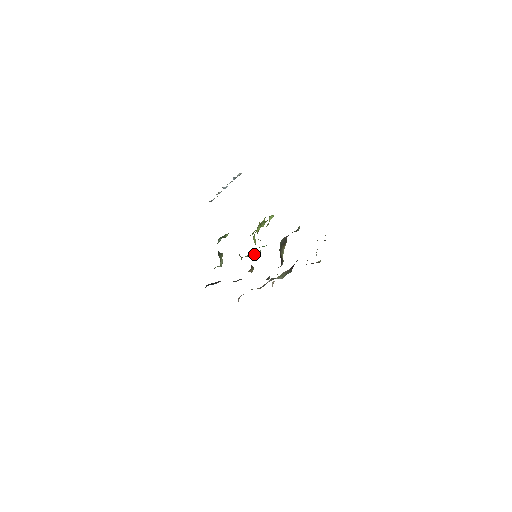
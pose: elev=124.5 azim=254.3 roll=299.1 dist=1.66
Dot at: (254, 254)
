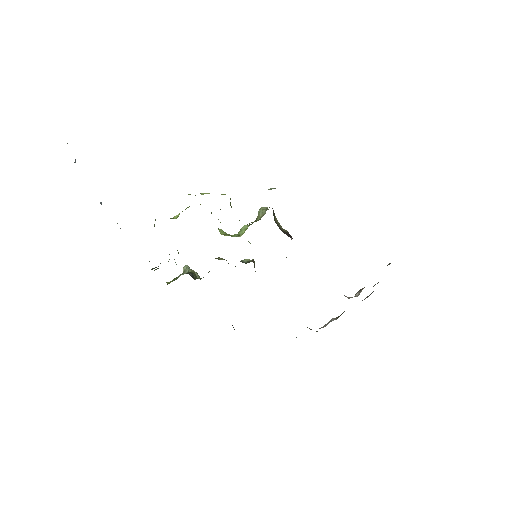
Dot at: occluded
